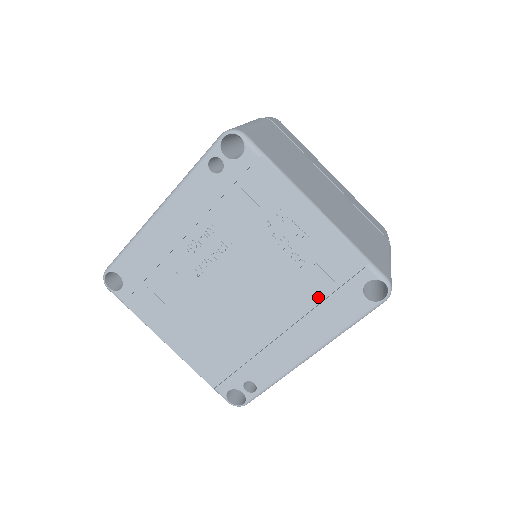
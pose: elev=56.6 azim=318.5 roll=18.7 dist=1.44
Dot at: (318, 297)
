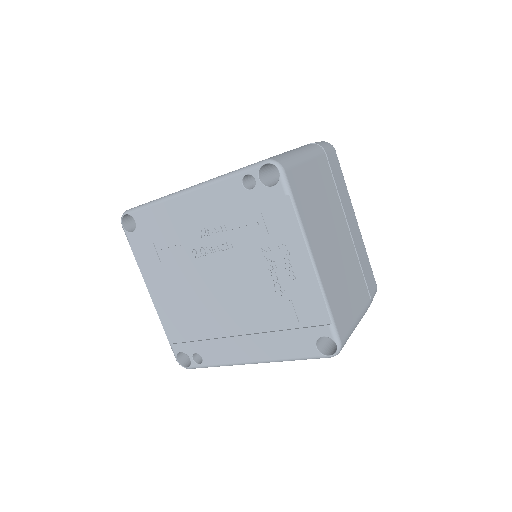
Dot at: (280, 325)
